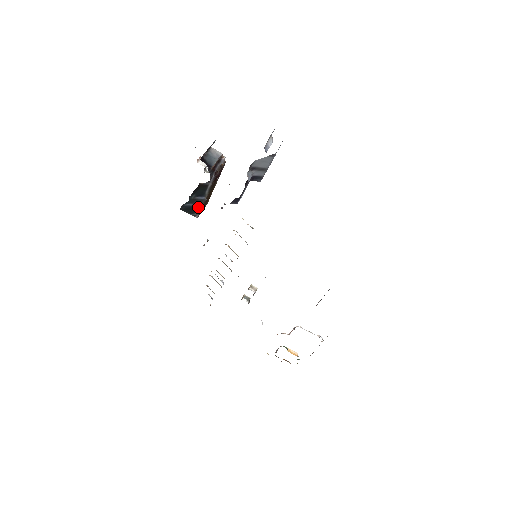
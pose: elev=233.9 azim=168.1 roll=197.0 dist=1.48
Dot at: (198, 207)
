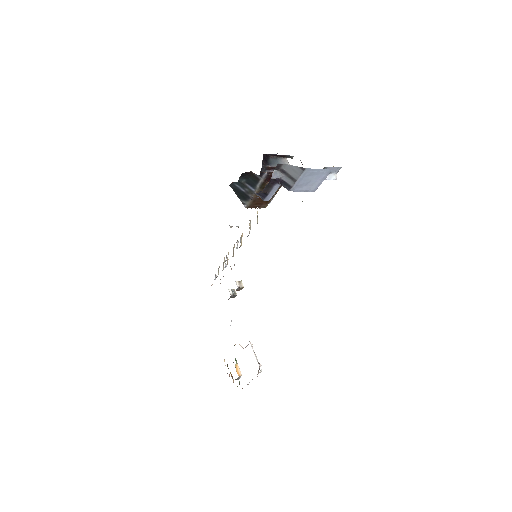
Dot at: (247, 196)
